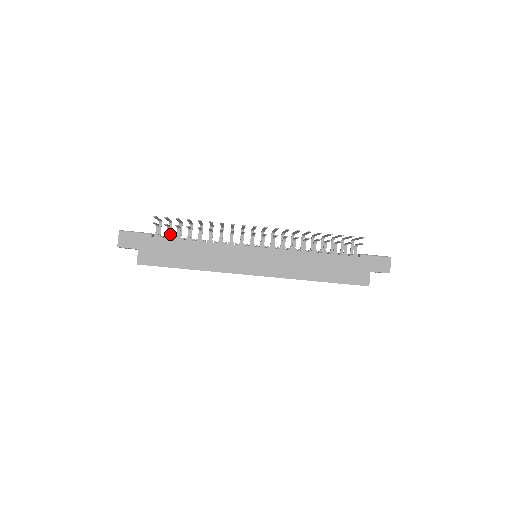
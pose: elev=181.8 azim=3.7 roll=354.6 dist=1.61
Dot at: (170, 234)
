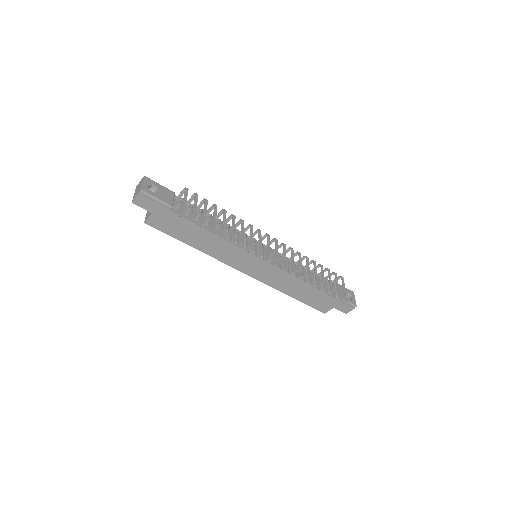
Dot at: (190, 202)
